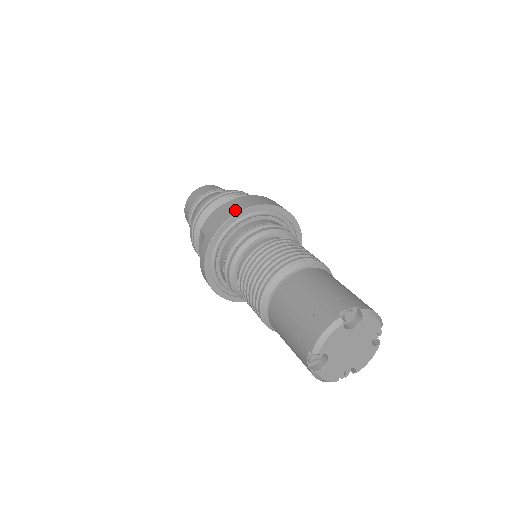
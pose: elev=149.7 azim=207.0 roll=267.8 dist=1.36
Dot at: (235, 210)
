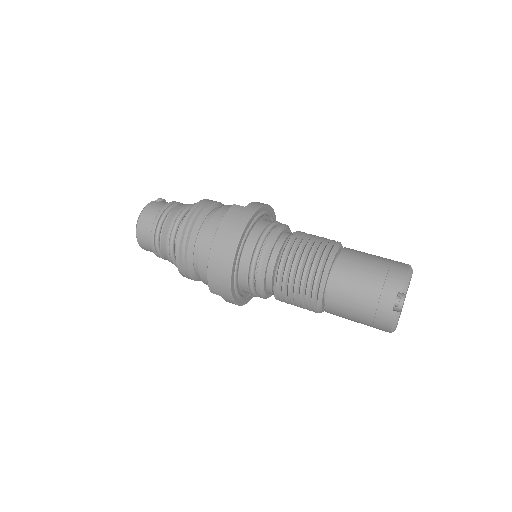
Dot at: (226, 271)
